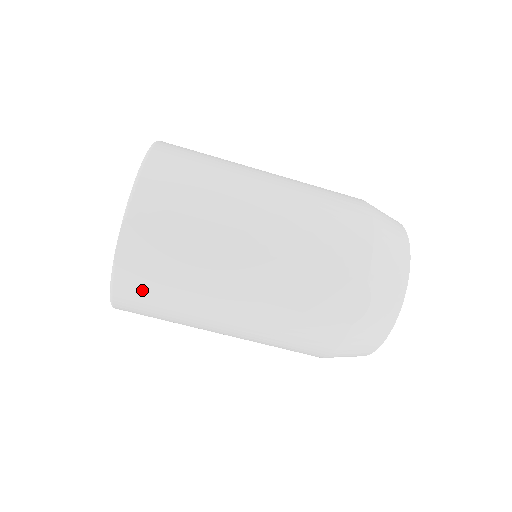
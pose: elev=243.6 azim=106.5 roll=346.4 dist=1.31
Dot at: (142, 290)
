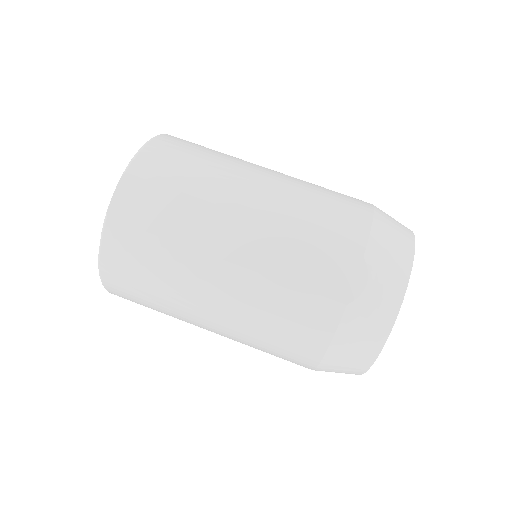
Dot at: (129, 248)
